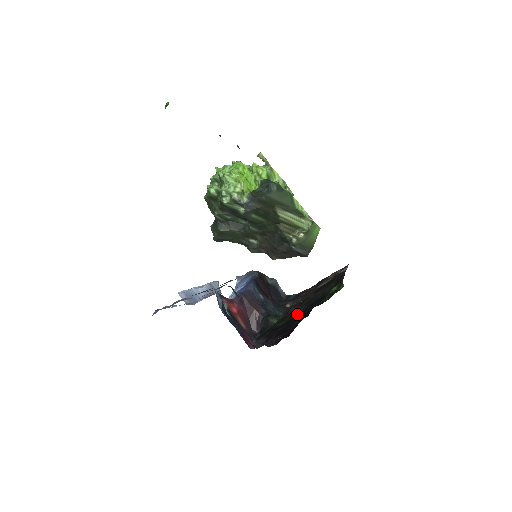
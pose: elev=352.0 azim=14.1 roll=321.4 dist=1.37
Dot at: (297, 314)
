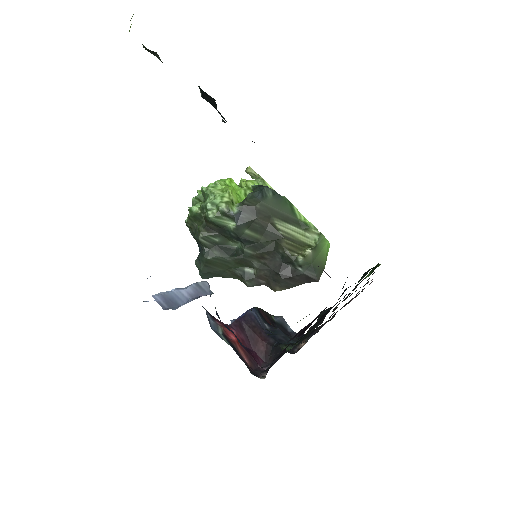
Dot at: (322, 316)
